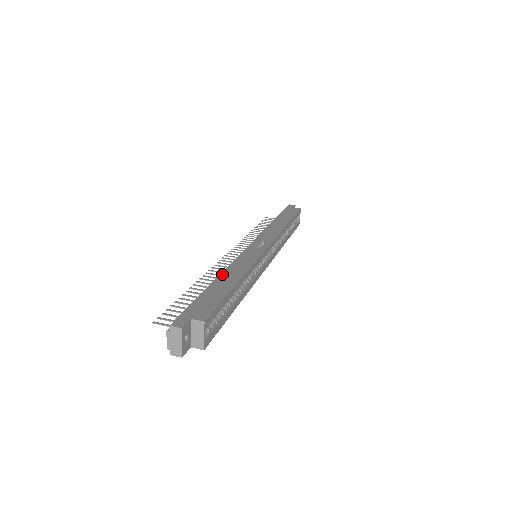
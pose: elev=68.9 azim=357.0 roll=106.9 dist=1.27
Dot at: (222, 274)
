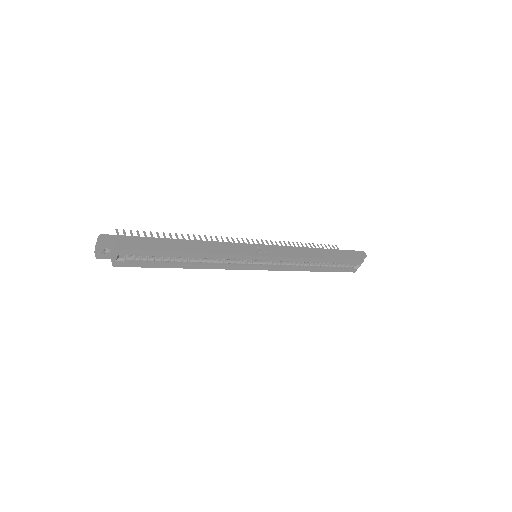
Dot at: (192, 241)
